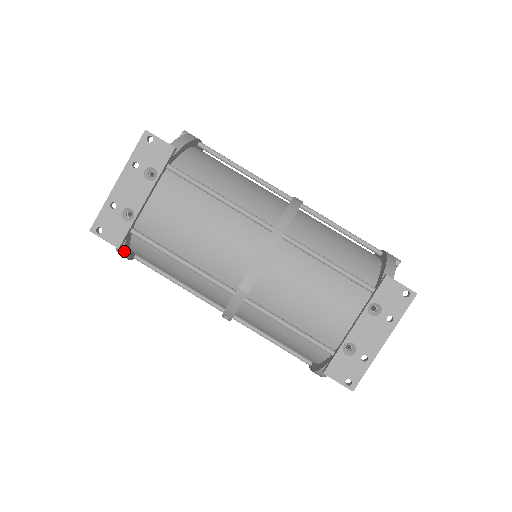
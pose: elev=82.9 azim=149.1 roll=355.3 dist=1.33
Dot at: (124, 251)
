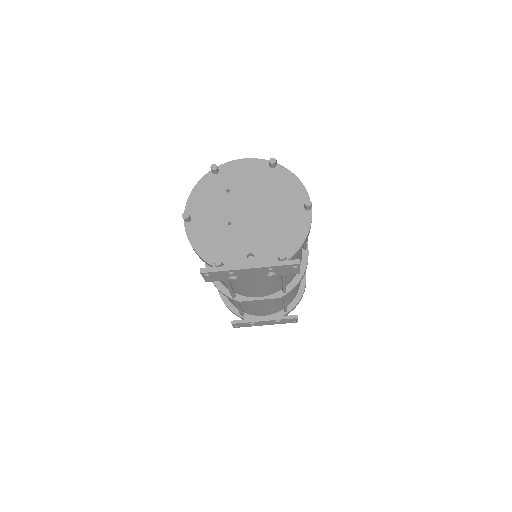
Dot at: occluded
